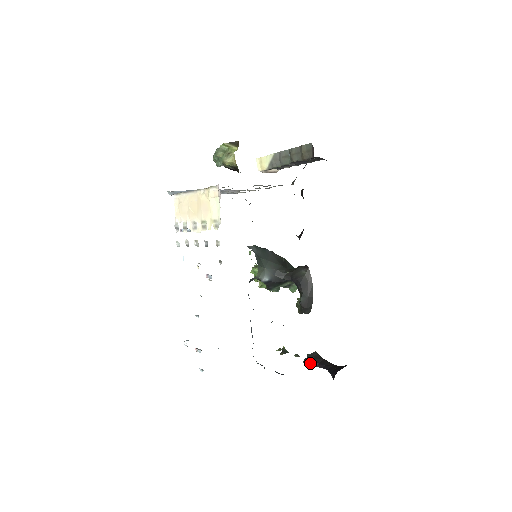
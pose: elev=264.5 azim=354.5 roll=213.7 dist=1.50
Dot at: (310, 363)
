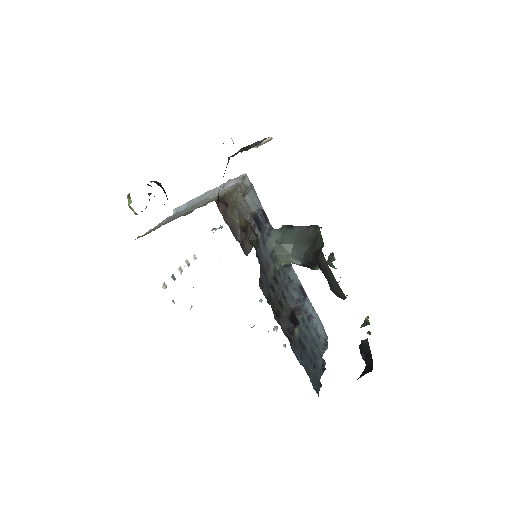
Dot at: (360, 352)
